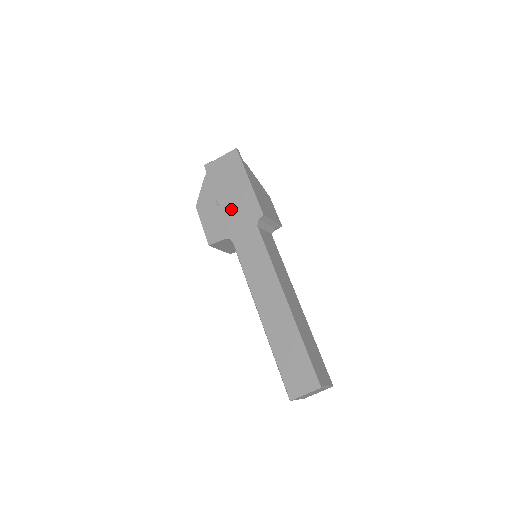
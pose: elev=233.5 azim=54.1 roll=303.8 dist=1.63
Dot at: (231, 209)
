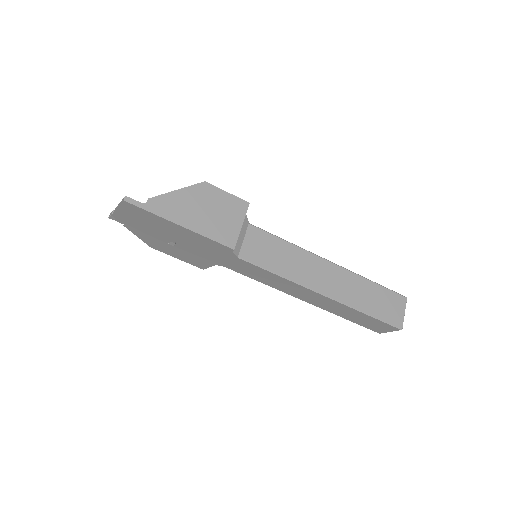
Dot at: (191, 248)
